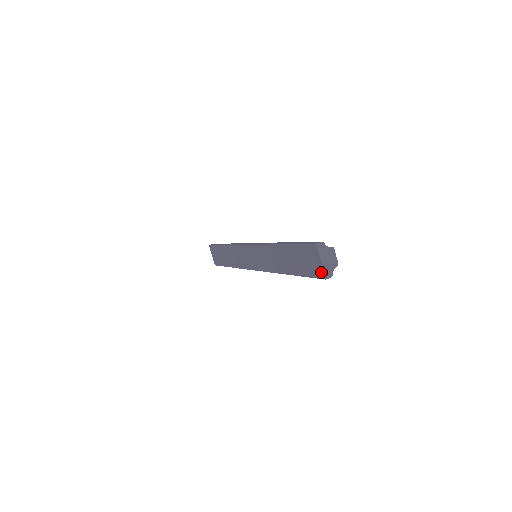
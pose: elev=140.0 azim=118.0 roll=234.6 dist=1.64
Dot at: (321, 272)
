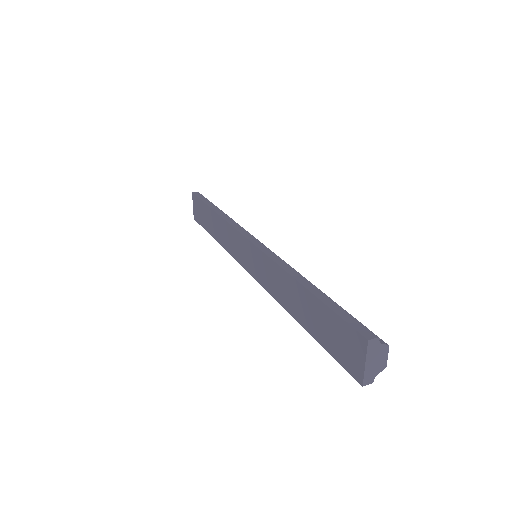
Dot at: (359, 373)
